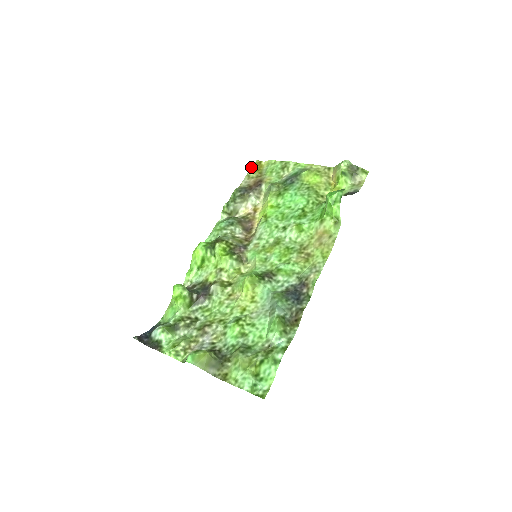
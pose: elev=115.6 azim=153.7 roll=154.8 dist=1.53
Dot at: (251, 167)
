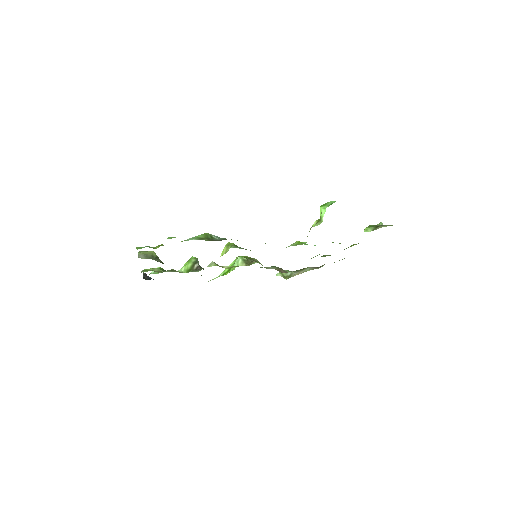
Dot at: occluded
